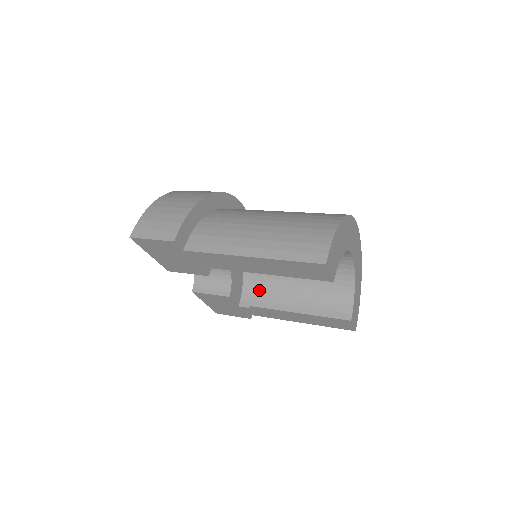
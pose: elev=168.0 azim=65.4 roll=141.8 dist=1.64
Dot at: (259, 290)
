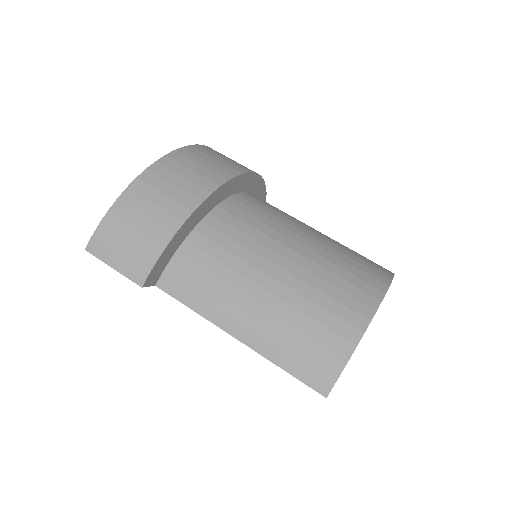
Dot at: occluded
